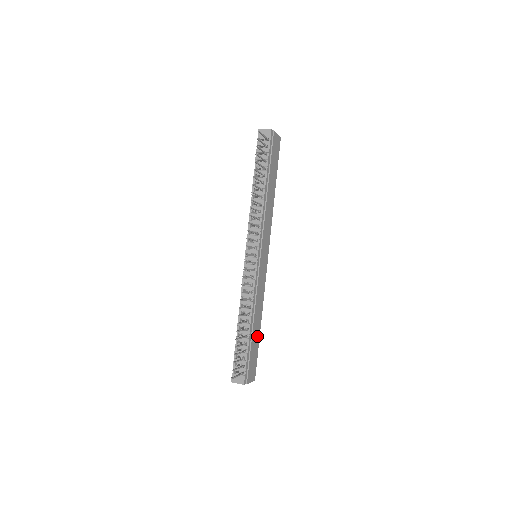
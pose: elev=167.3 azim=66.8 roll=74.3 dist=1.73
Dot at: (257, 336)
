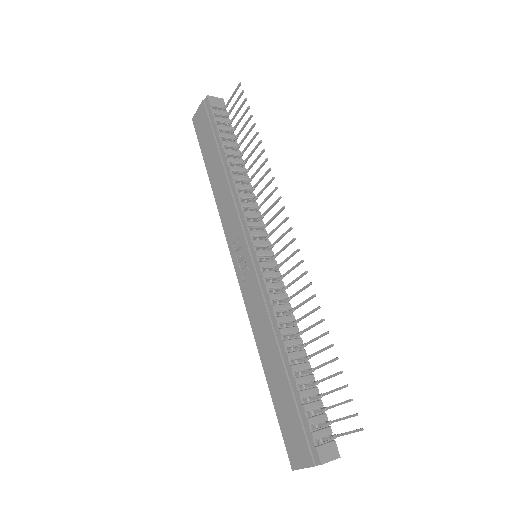
Dot at: occluded
